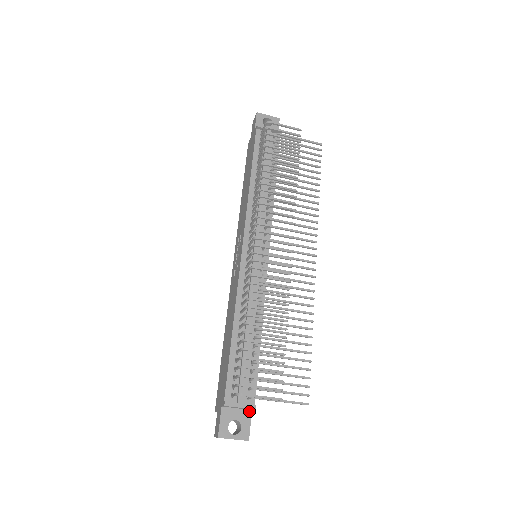
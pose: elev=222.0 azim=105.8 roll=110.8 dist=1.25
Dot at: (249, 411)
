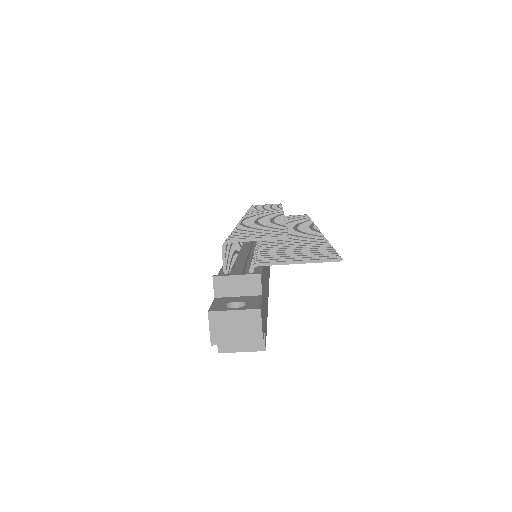
Dot at: (258, 296)
